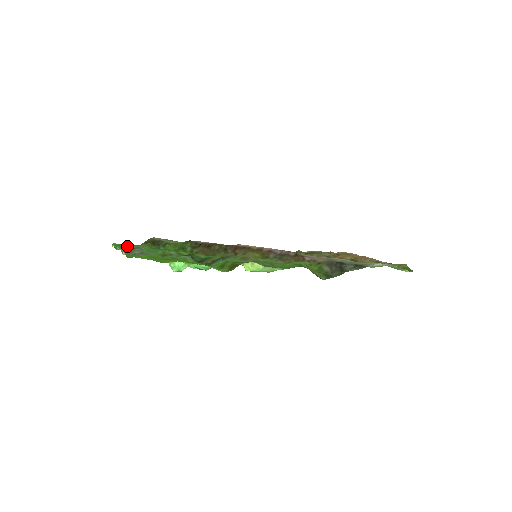
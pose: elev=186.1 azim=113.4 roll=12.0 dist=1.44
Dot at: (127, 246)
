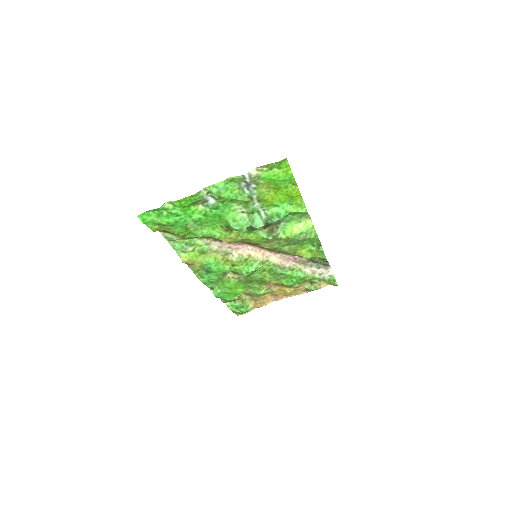
Dot at: (163, 217)
